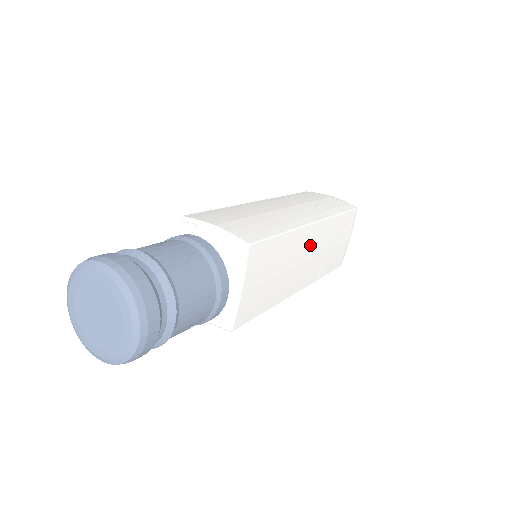
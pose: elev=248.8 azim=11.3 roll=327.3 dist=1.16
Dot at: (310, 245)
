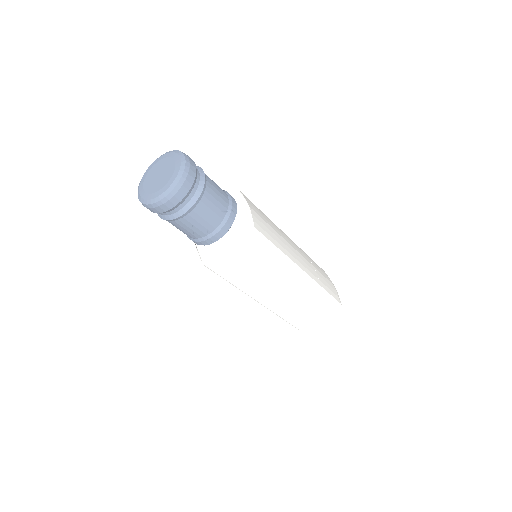
Dot at: (289, 281)
